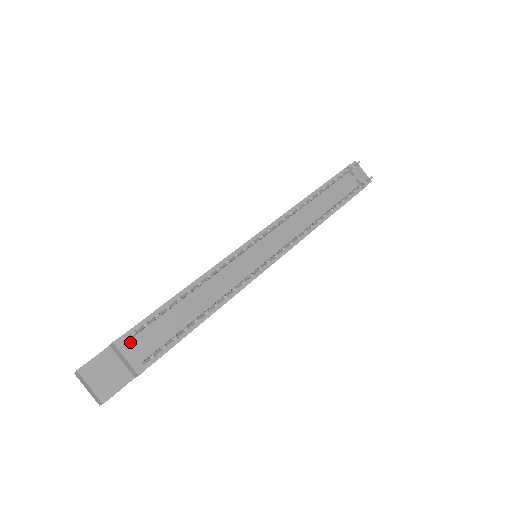
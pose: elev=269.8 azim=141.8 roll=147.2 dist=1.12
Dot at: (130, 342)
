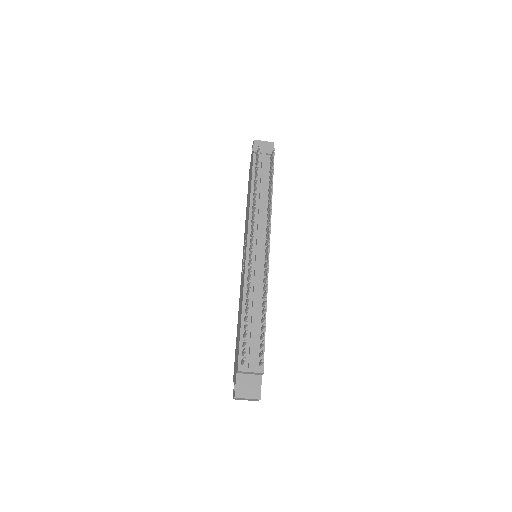
Dot at: (244, 363)
